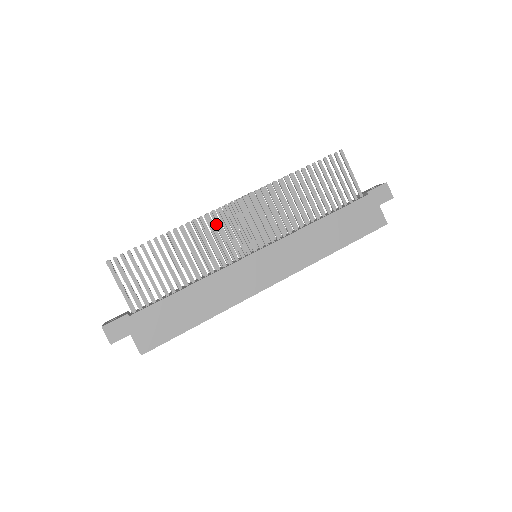
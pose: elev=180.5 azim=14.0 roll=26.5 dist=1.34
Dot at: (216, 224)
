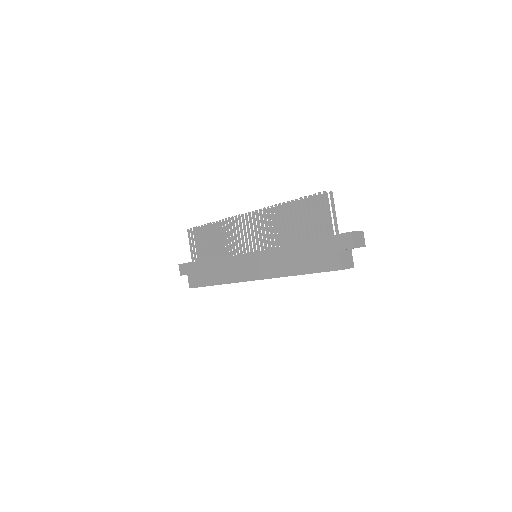
Dot at: occluded
